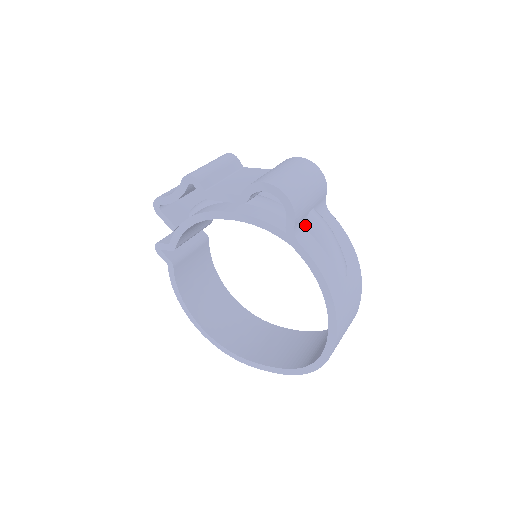
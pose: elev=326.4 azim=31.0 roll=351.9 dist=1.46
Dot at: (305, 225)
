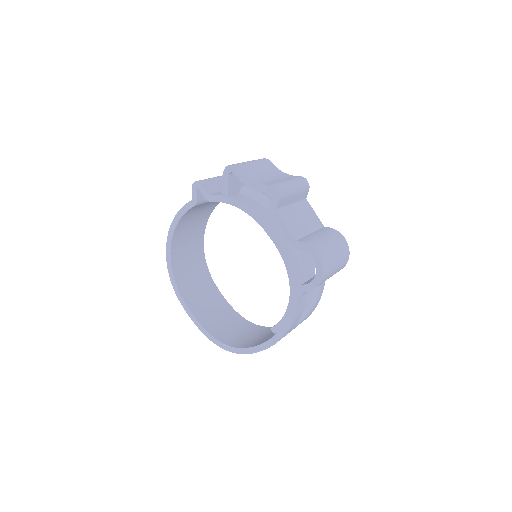
Dot at: occluded
